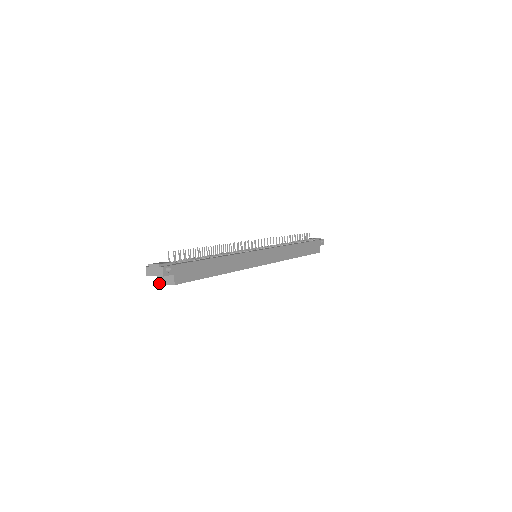
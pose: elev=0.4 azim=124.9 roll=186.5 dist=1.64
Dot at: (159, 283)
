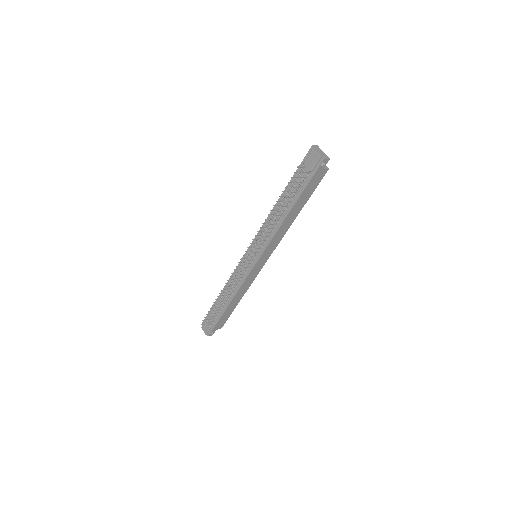
Dot at: occluded
